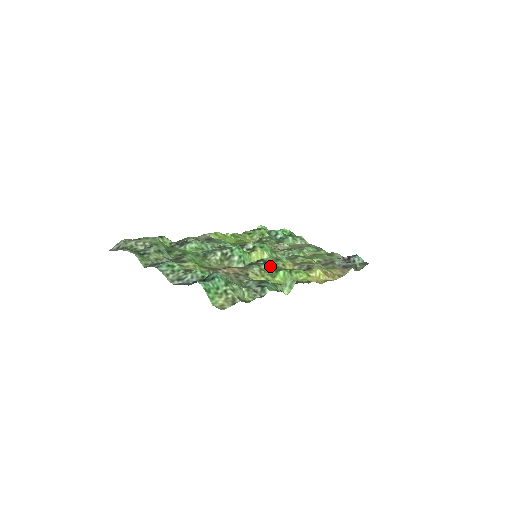
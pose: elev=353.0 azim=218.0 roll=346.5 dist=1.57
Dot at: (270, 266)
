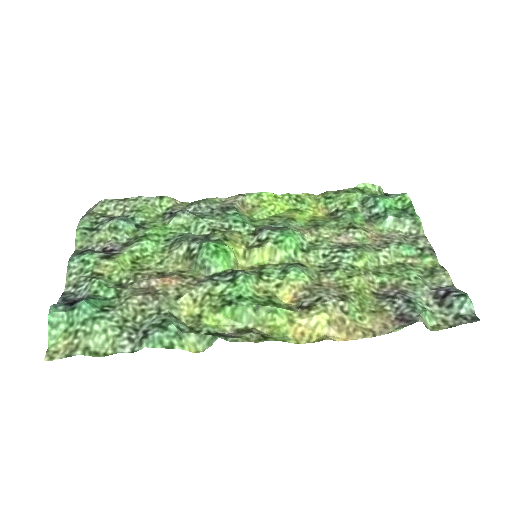
Dot at: (231, 289)
